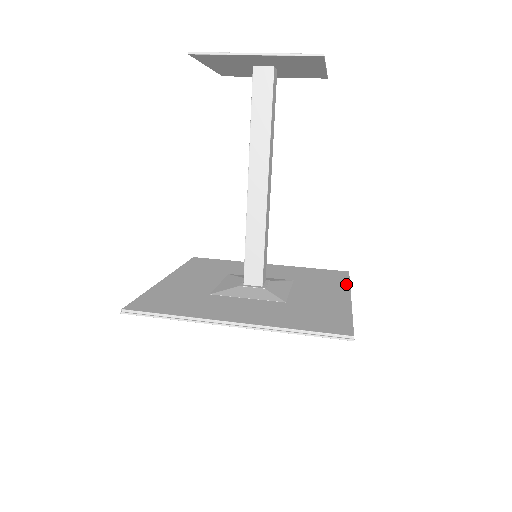
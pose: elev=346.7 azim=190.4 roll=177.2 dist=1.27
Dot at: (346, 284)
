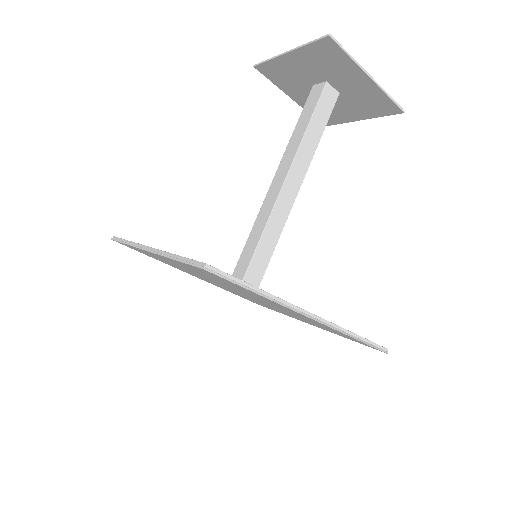
Dot at: occluded
